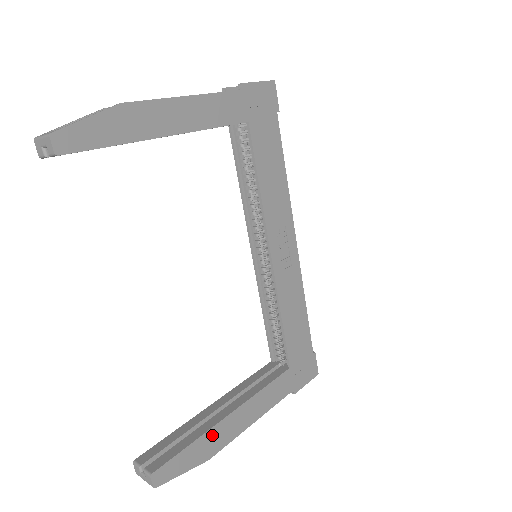
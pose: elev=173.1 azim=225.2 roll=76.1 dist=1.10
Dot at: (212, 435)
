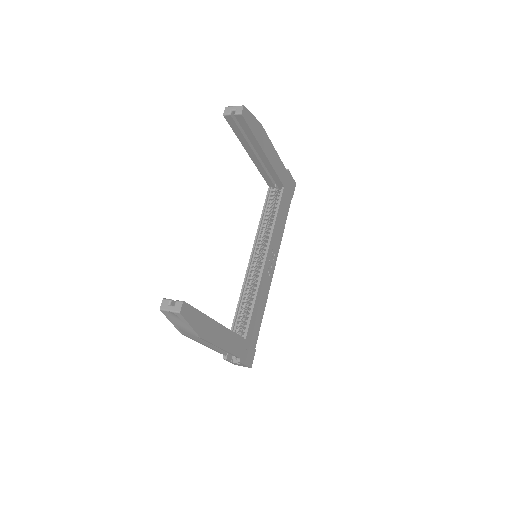
Dot at: (208, 323)
